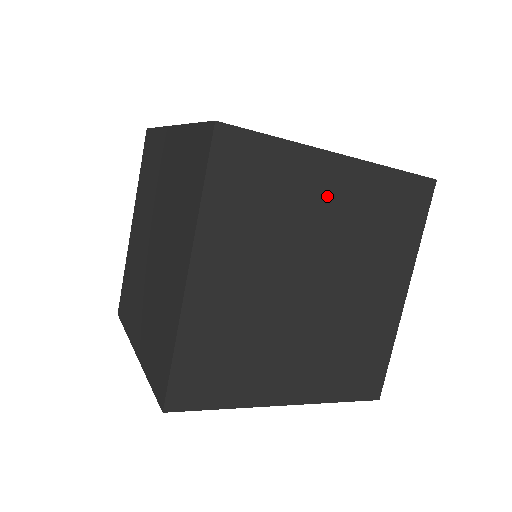
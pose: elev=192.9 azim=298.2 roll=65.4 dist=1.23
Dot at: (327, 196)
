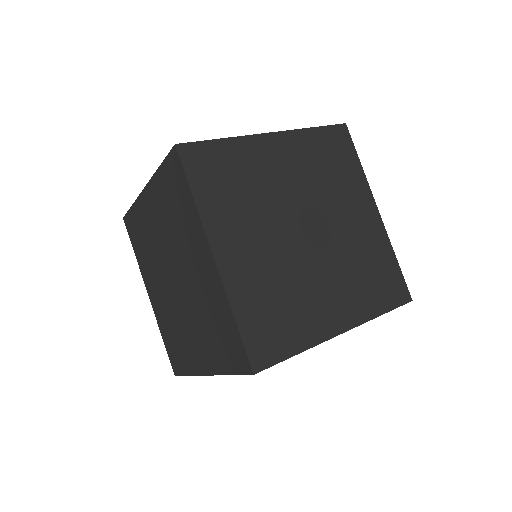
Dot at: occluded
